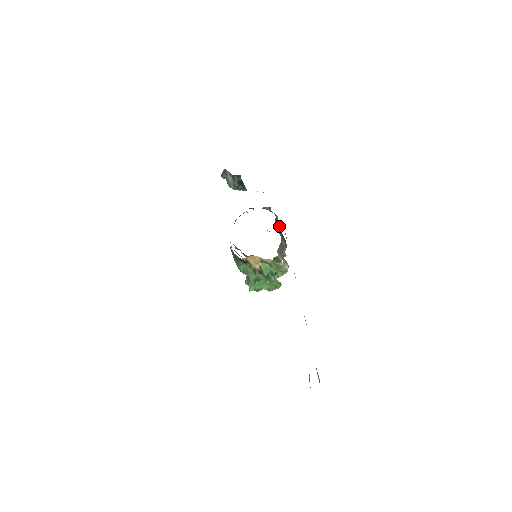
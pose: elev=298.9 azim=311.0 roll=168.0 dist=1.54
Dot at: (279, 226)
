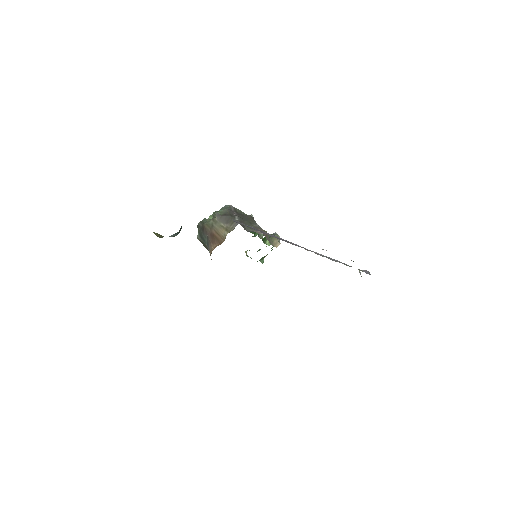
Dot at: (242, 221)
